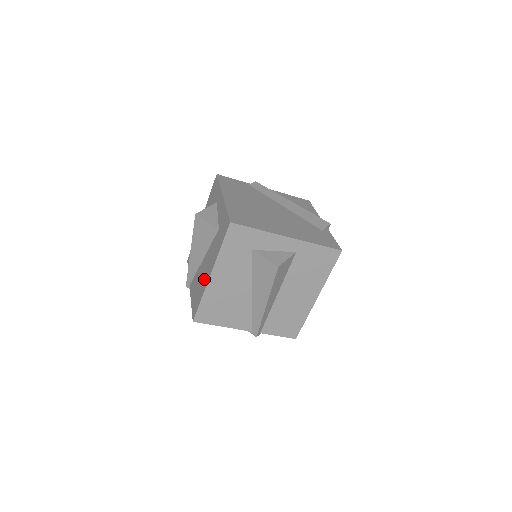
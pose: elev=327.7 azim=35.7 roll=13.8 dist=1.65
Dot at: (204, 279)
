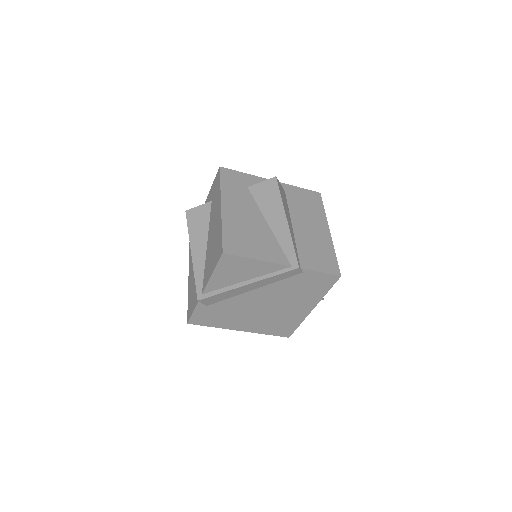
Dot at: (216, 227)
